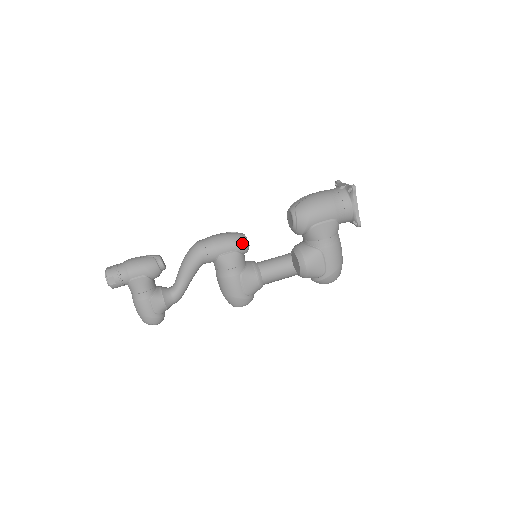
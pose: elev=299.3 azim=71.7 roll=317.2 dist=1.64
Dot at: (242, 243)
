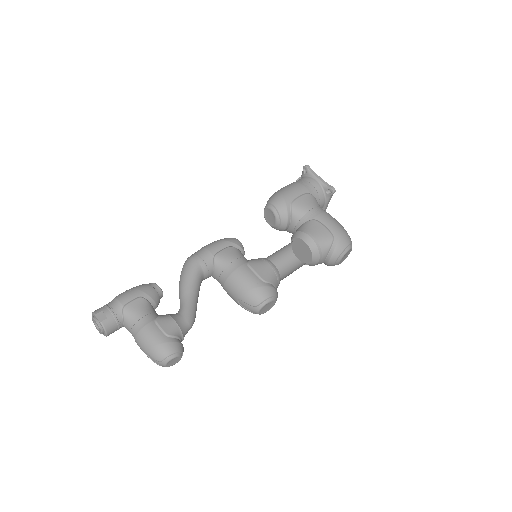
Dot at: (233, 240)
